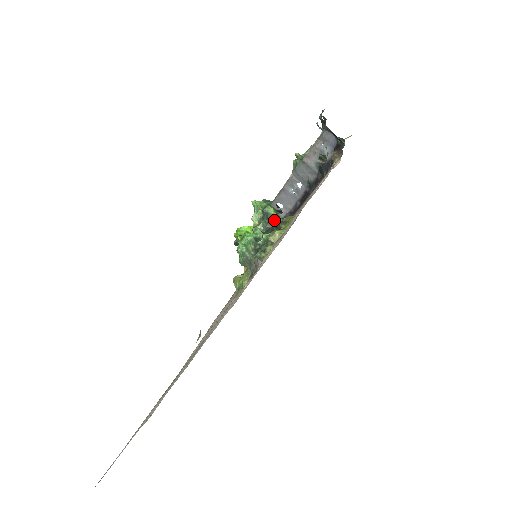
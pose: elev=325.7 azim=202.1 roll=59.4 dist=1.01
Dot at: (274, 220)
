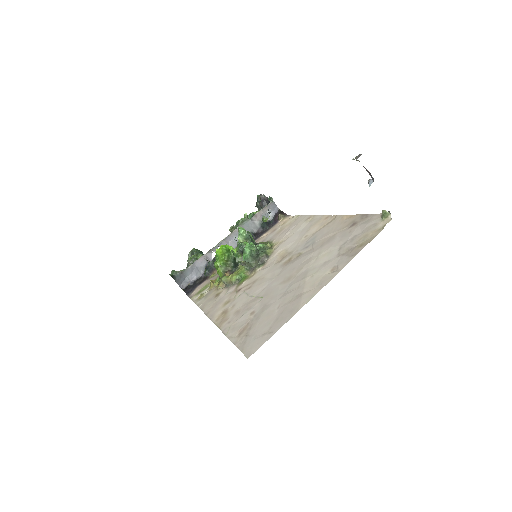
Dot at: (253, 242)
